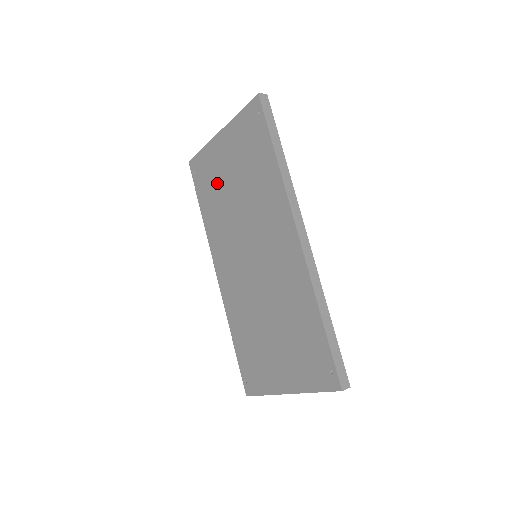
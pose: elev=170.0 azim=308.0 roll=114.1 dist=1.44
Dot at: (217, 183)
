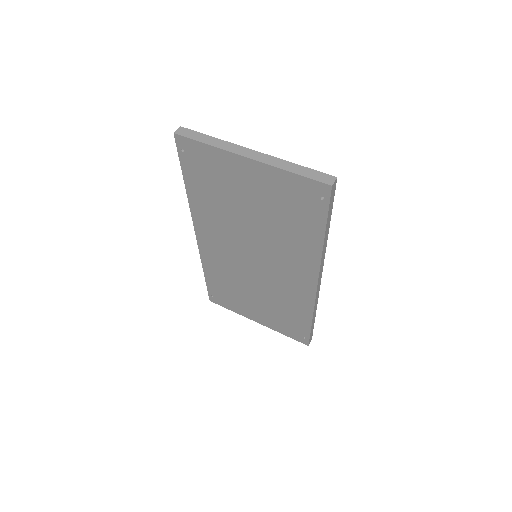
Dot at: (224, 190)
